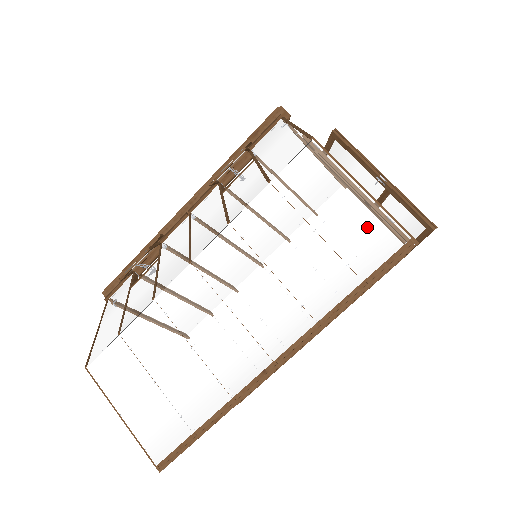
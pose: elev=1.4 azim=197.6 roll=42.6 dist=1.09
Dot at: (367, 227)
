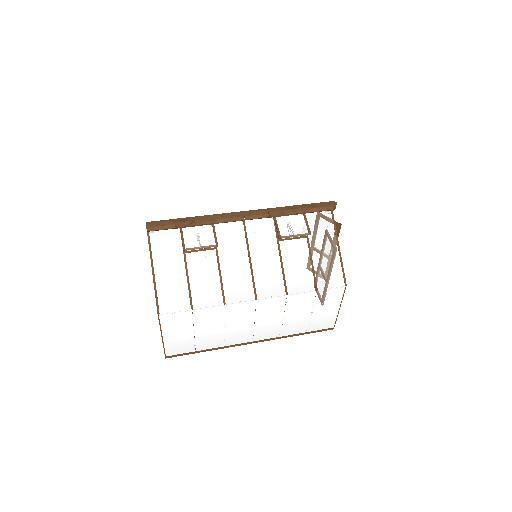
Dot at: (327, 319)
